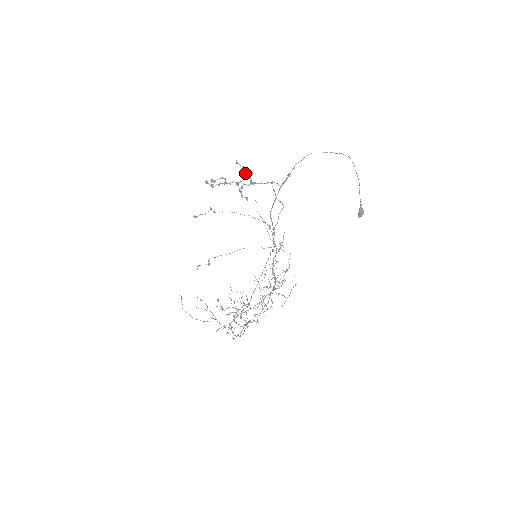
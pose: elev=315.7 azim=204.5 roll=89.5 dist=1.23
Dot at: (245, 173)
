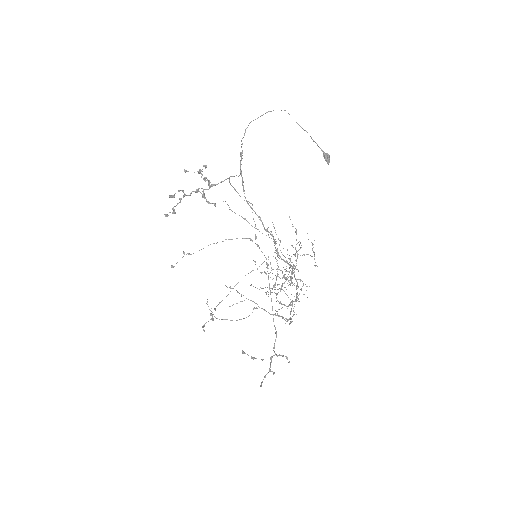
Dot at: (199, 172)
